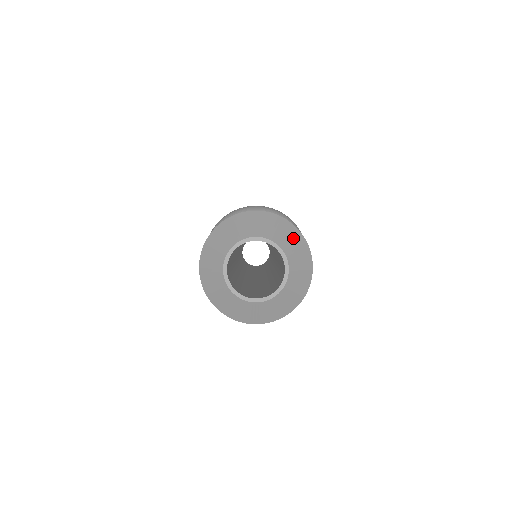
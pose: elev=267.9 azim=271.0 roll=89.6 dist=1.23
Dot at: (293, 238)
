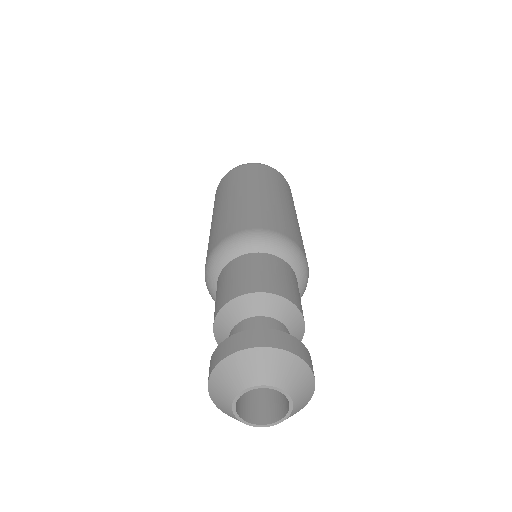
Dot at: (299, 375)
